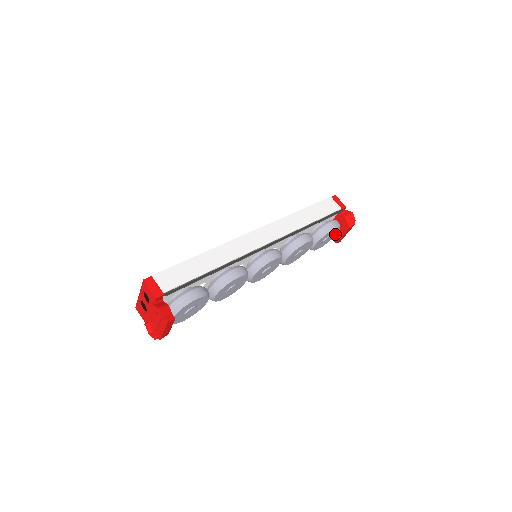
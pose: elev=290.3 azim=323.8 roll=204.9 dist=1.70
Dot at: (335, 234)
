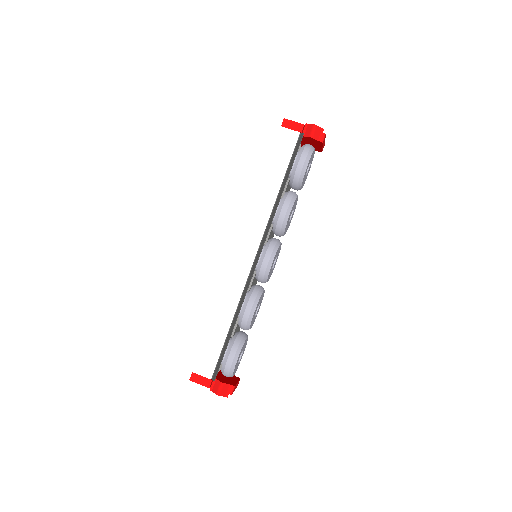
Dot at: (313, 153)
